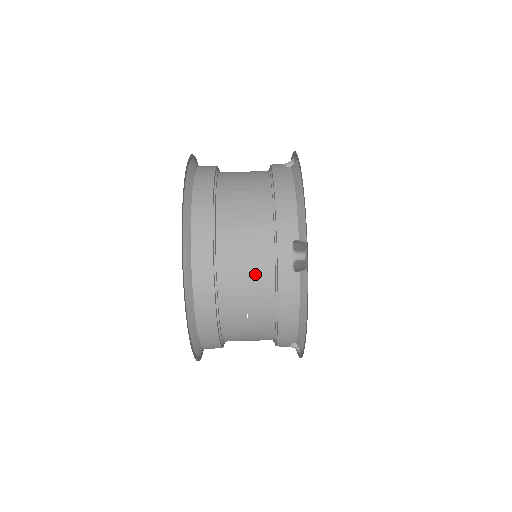
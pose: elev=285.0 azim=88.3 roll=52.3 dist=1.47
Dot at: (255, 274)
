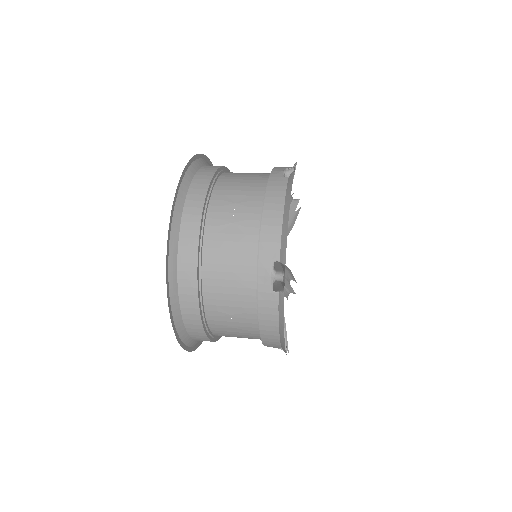
Dot at: (249, 183)
